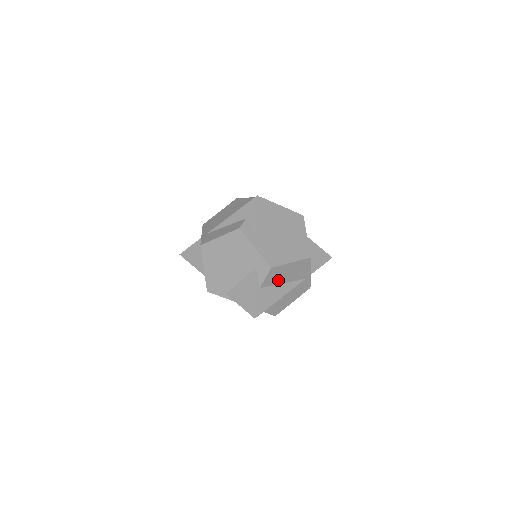
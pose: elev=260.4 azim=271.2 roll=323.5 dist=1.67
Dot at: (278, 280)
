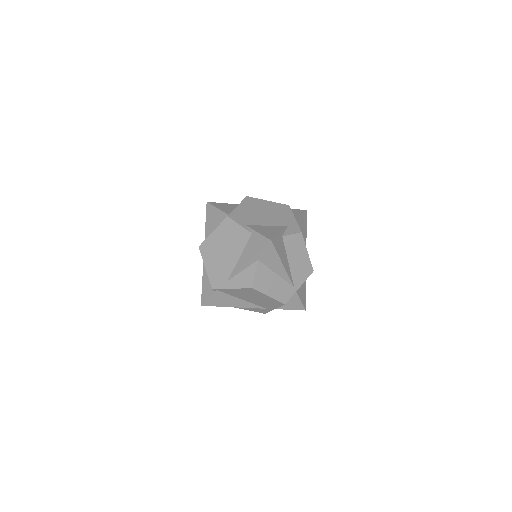
Dot at: (290, 252)
